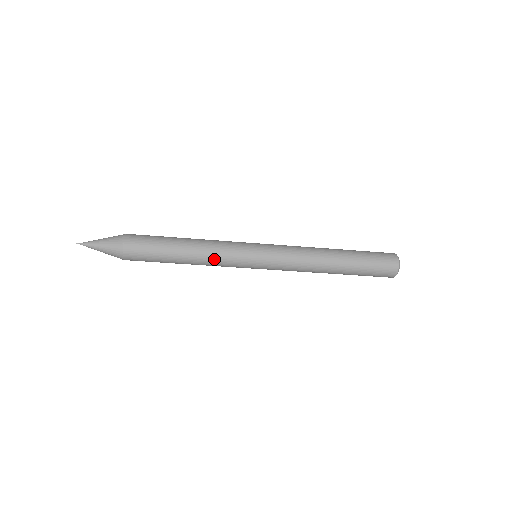
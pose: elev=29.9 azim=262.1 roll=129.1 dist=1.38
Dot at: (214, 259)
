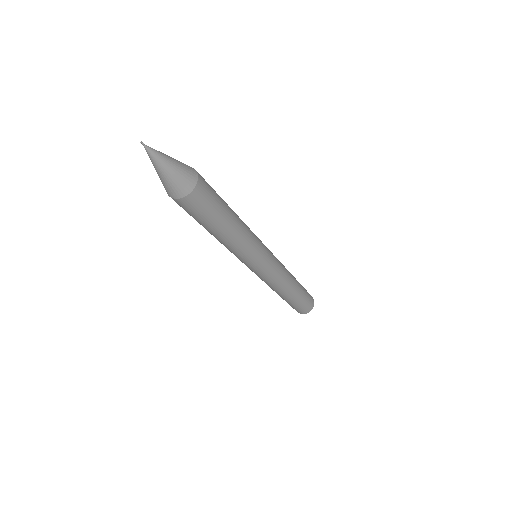
Dot at: (236, 250)
